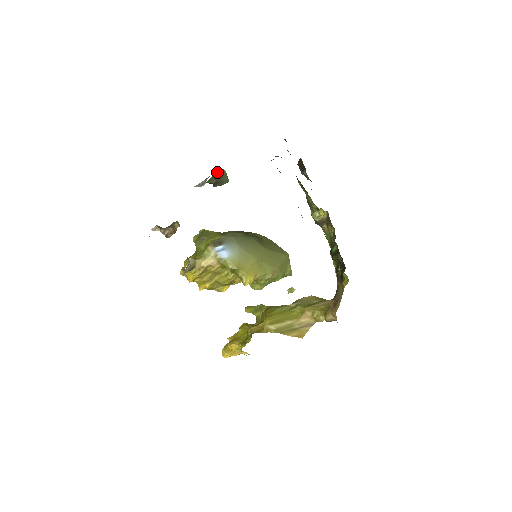
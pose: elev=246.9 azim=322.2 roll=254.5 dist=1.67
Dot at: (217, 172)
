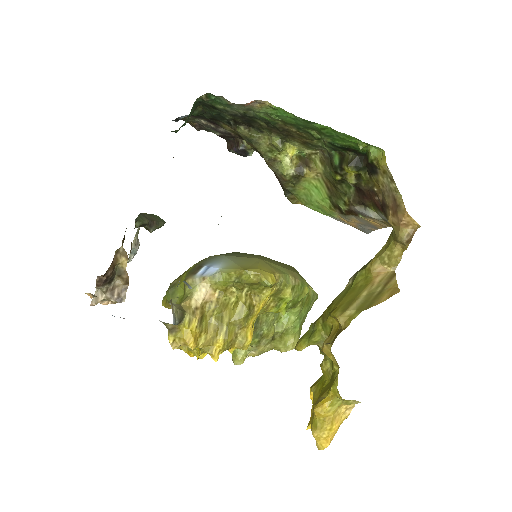
Dot at: (144, 214)
